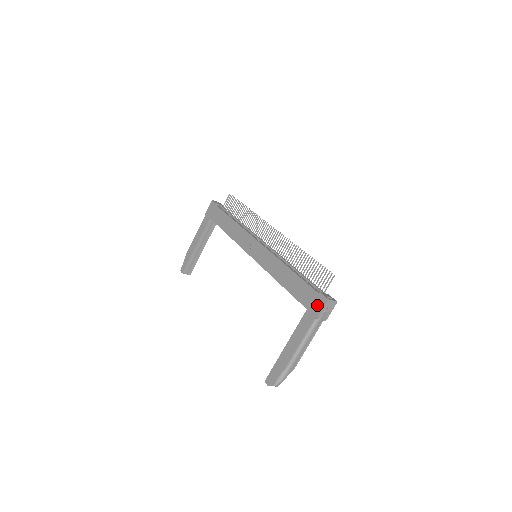
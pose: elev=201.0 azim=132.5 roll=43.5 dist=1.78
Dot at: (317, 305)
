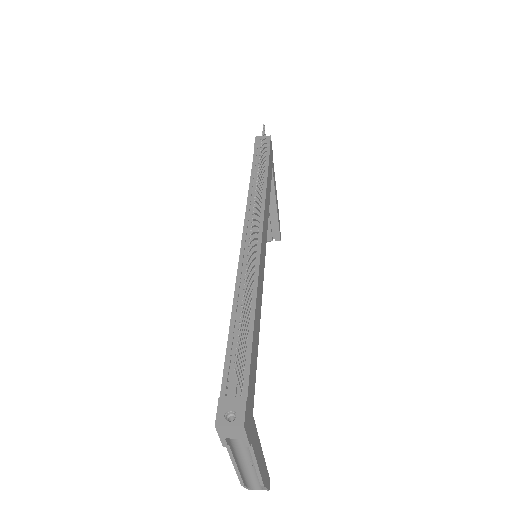
Dot at: occluded
